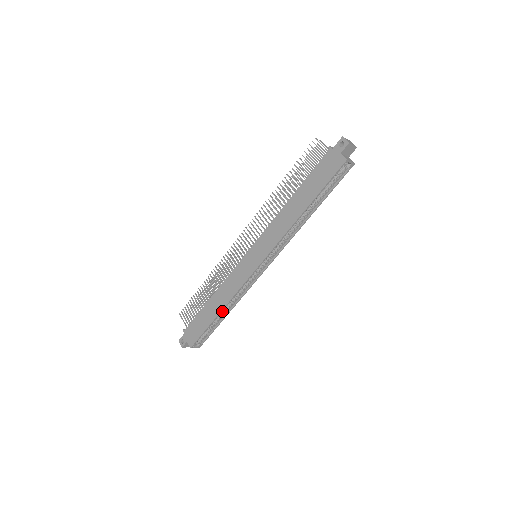
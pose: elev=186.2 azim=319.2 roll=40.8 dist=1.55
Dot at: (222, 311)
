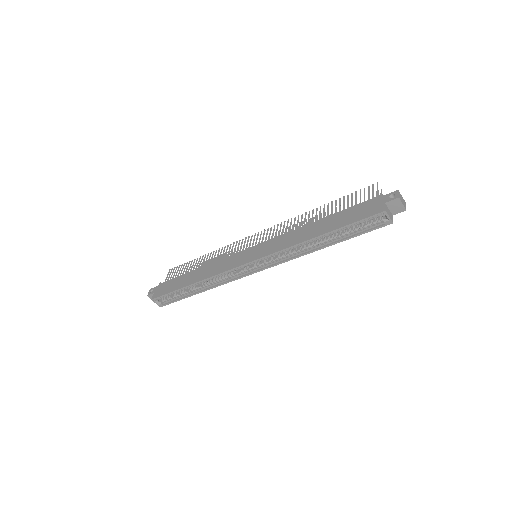
Dot at: (197, 286)
